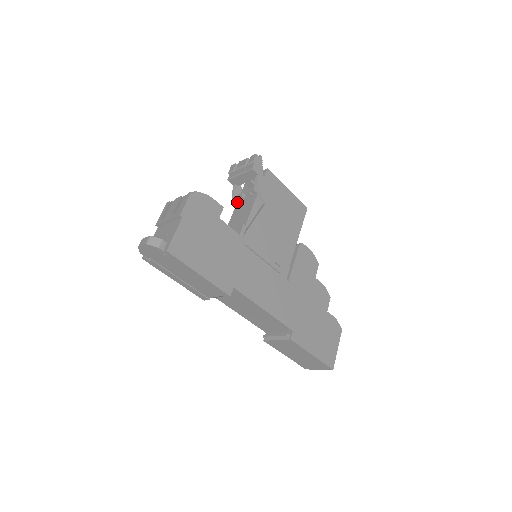
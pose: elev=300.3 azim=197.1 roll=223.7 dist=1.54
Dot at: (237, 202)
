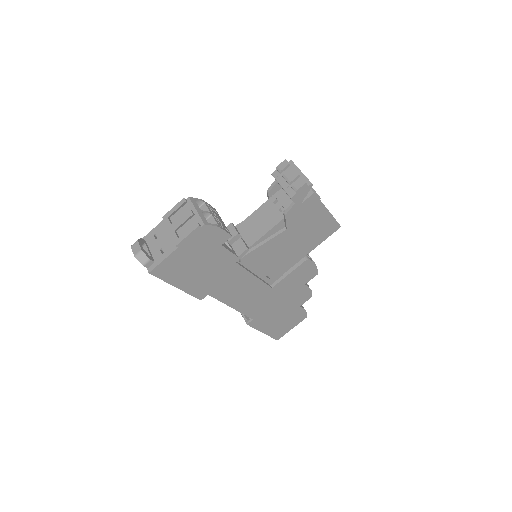
Dot at: (269, 199)
